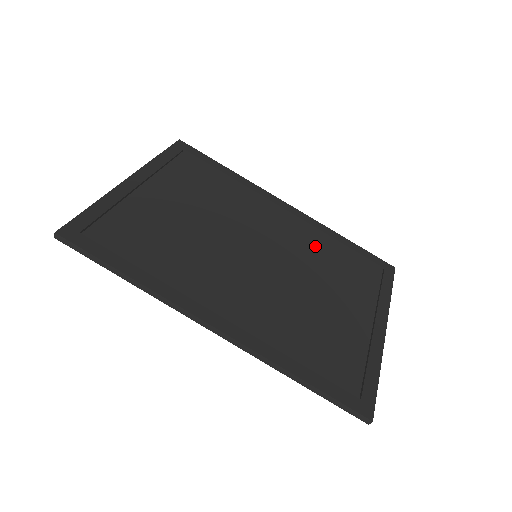
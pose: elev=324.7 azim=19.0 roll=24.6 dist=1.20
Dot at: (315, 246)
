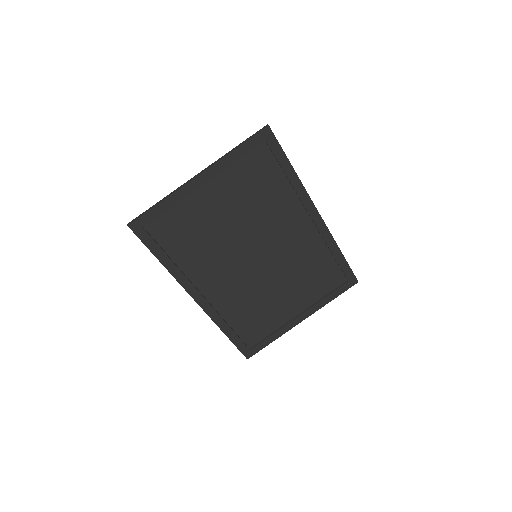
Dot at: (309, 254)
